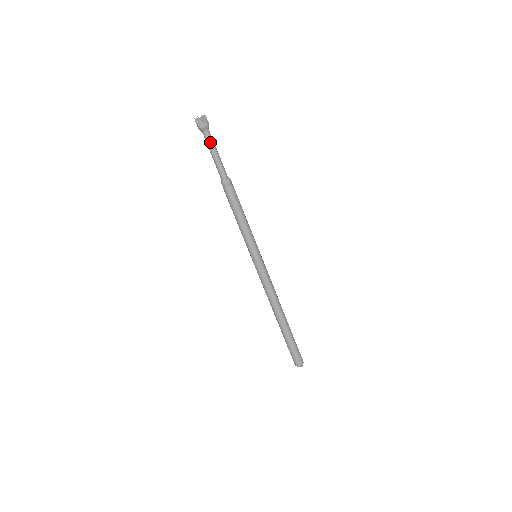
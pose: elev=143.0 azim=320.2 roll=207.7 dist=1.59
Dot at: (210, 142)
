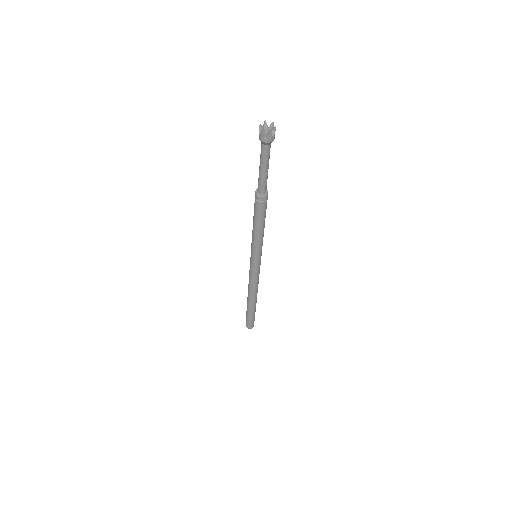
Dot at: (264, 157)
